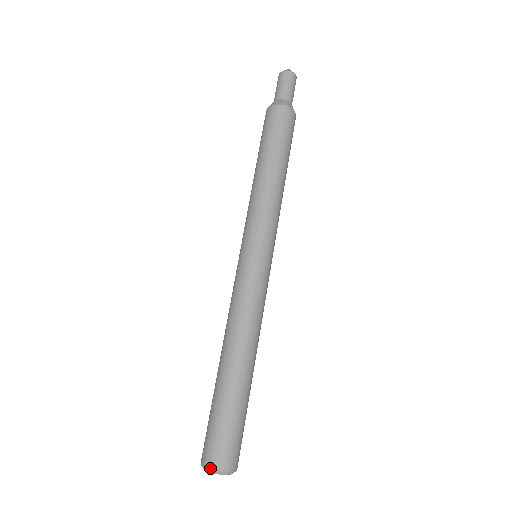
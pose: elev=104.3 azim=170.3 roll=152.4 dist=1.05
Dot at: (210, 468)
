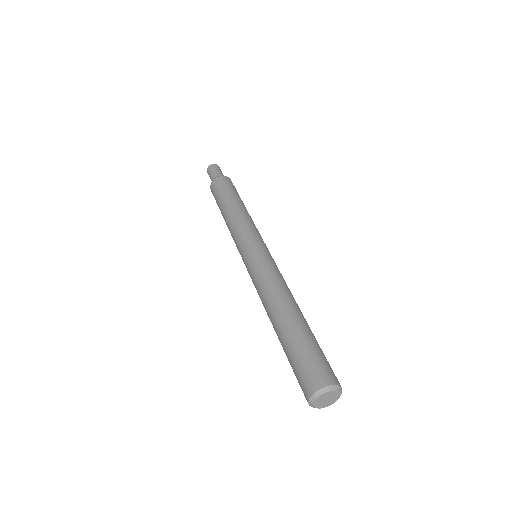
Dot at: (312, 394)
